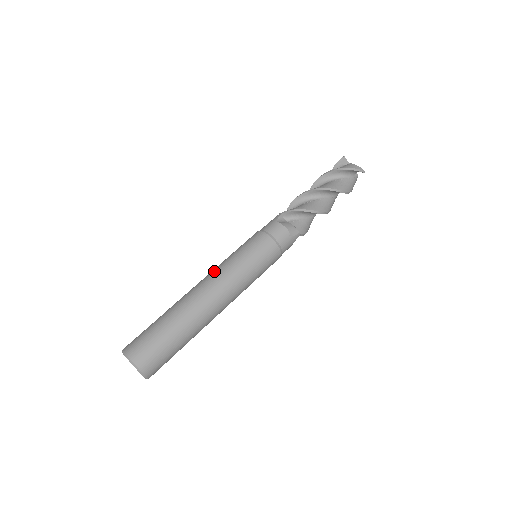
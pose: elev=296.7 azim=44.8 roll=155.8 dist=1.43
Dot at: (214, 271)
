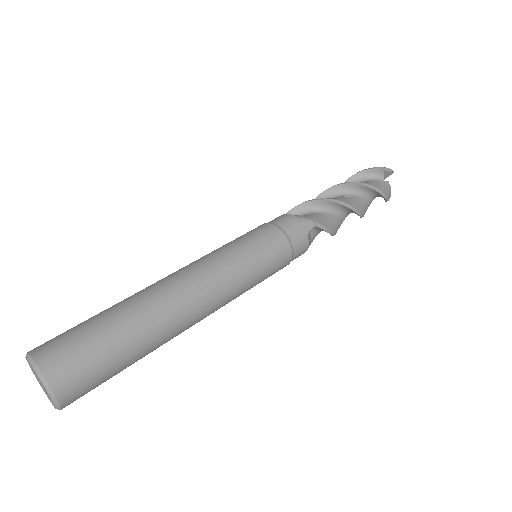
Dot at: occluded
